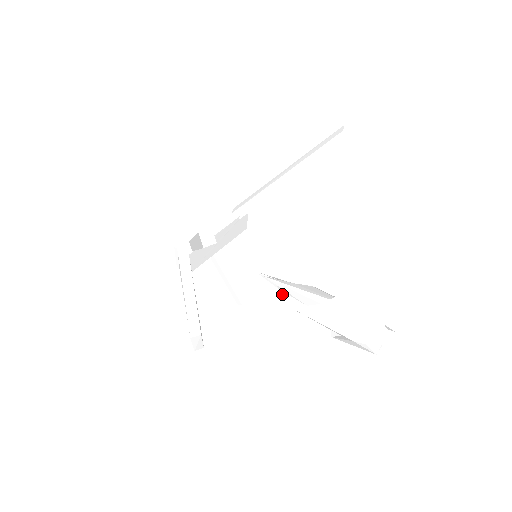
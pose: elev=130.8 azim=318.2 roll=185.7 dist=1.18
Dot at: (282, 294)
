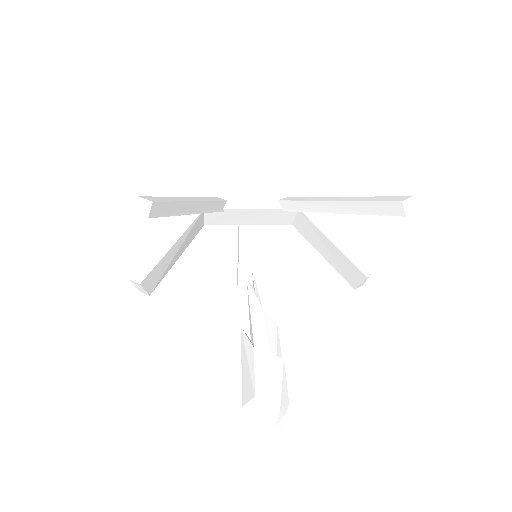
Dot at: occluded
